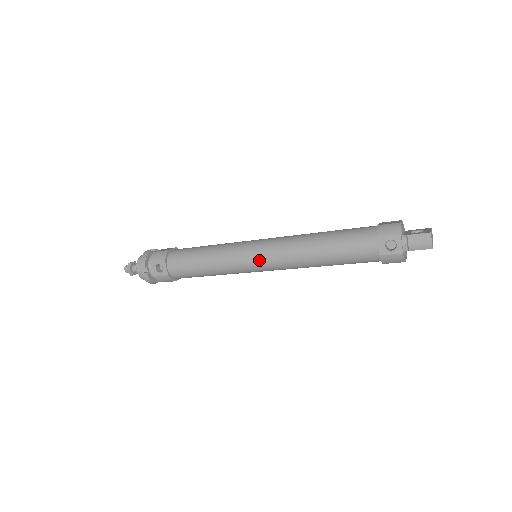
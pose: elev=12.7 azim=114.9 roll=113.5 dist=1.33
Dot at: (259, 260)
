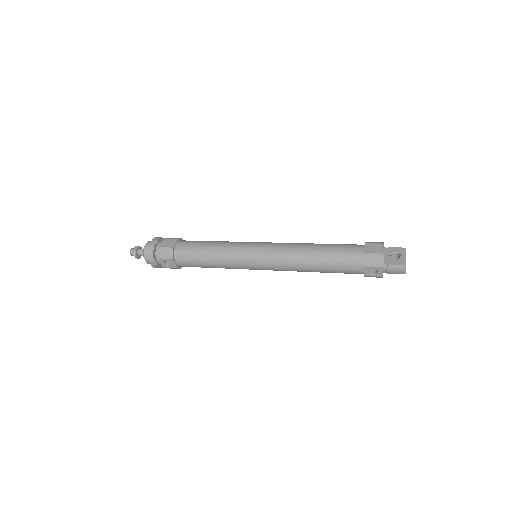
Dot at: (261, 267)
